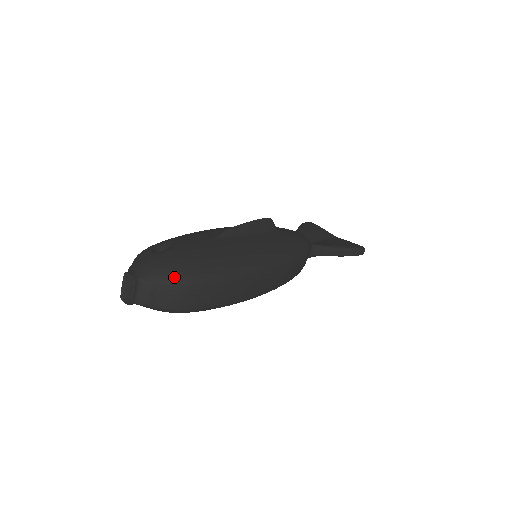
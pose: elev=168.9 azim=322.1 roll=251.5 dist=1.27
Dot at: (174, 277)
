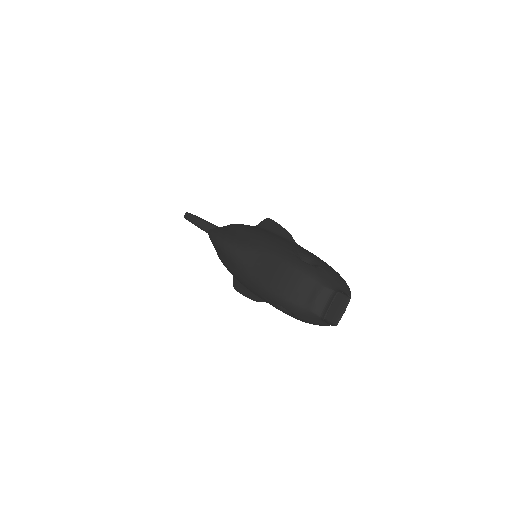
Dot at: occluded
